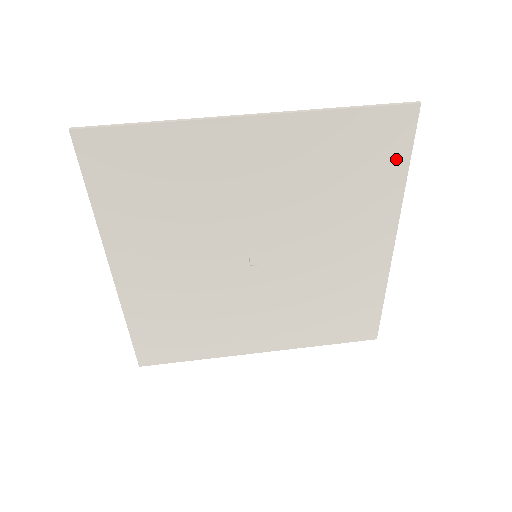
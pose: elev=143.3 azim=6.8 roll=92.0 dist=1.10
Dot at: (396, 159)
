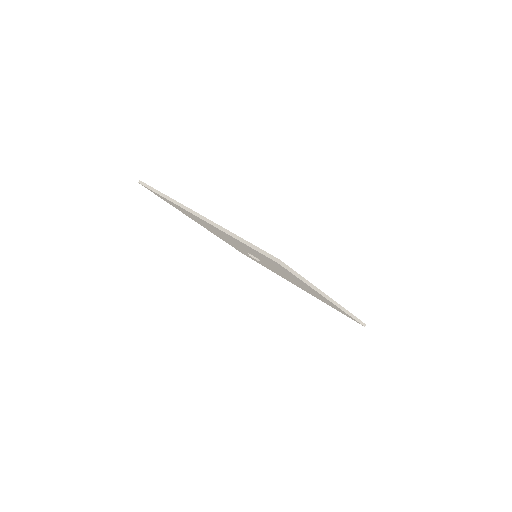
Dot at: occluded
